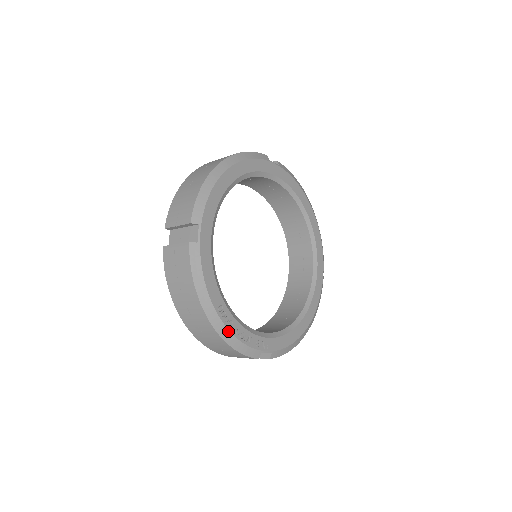
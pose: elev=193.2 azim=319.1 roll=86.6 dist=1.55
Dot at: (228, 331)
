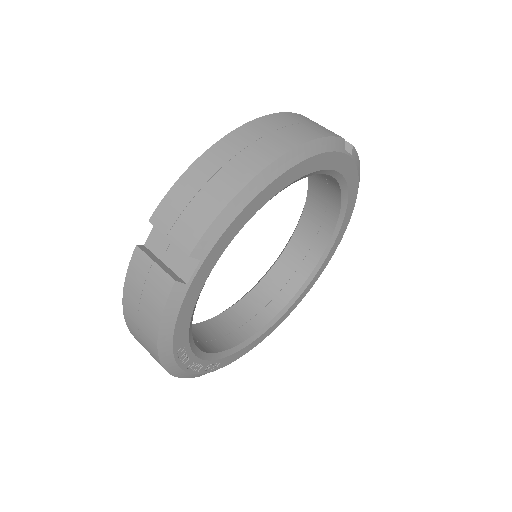
Dot at: (179, 368)
